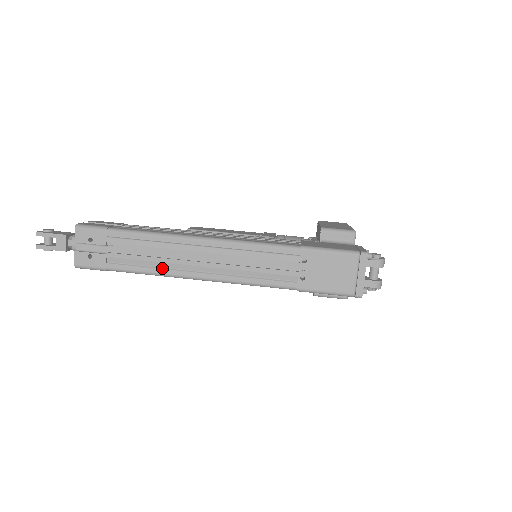
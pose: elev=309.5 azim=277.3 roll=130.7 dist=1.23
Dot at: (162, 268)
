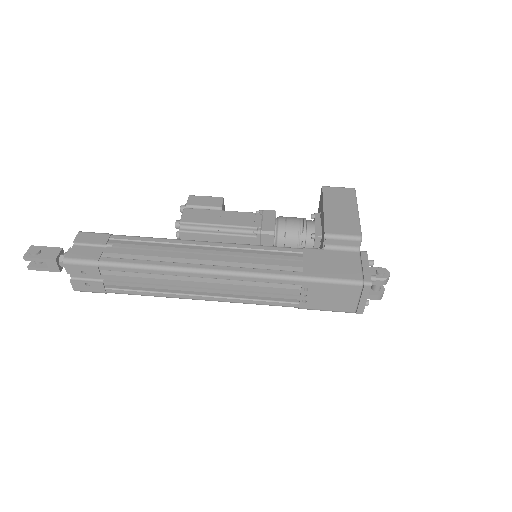
Dot at: (162, 293)
